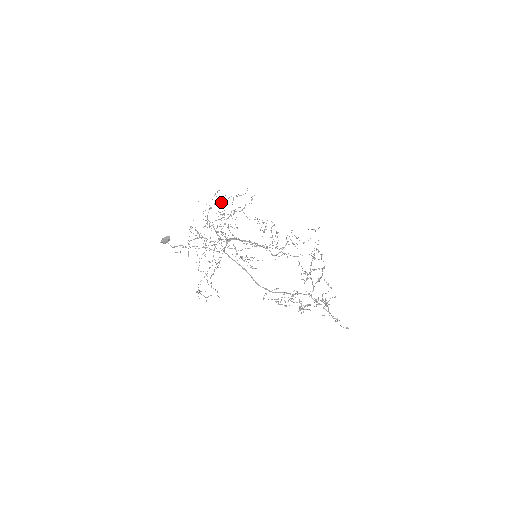
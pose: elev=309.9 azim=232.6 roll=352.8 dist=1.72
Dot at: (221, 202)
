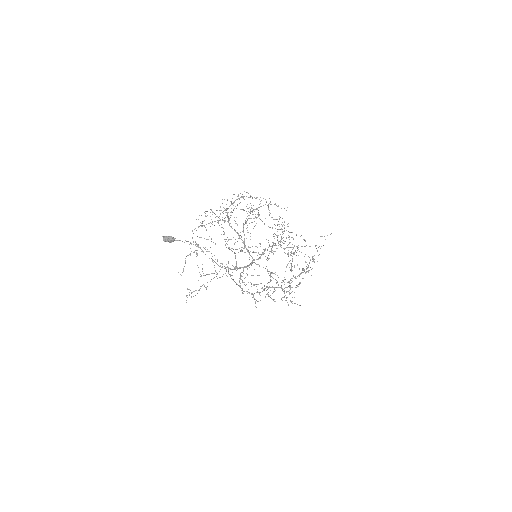
Dot at: (250, 197)
